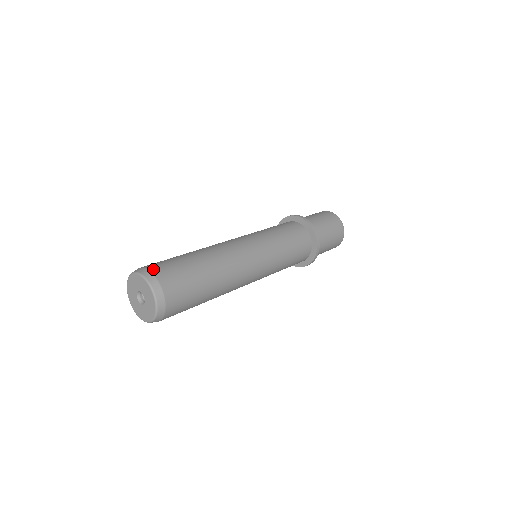
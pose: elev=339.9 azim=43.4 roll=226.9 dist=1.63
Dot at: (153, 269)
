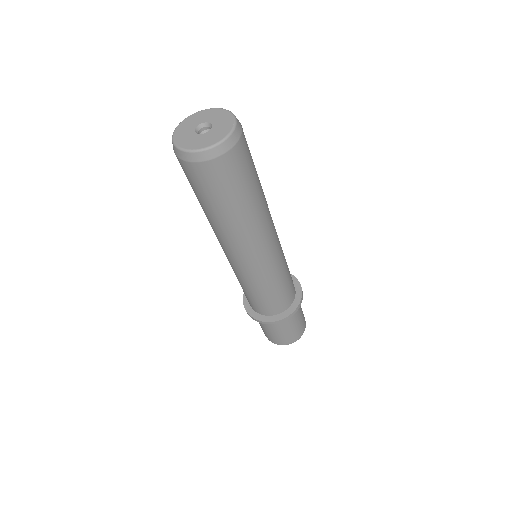
Dot at: occluded
